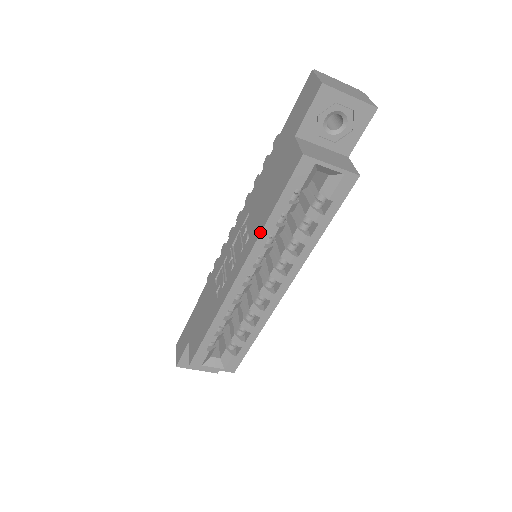
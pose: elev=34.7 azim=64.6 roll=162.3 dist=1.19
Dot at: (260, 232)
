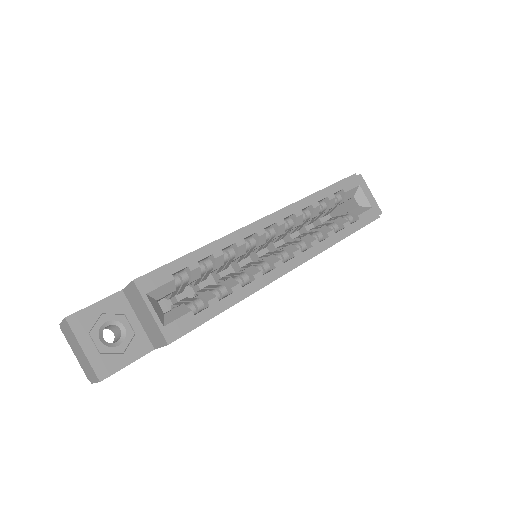
Dot at: (305, 197)
